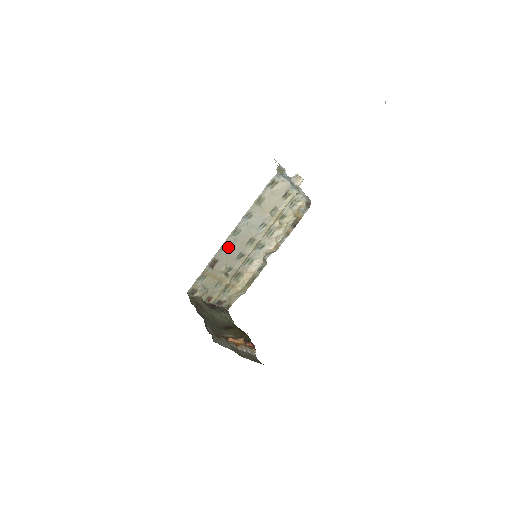
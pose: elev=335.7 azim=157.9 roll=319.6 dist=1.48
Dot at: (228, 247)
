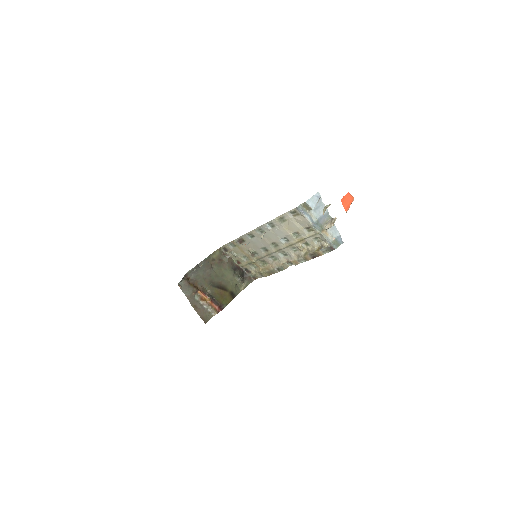
Dot at: (254, 237)
